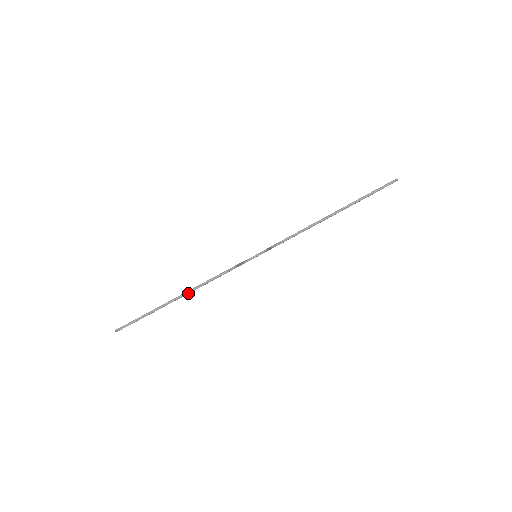
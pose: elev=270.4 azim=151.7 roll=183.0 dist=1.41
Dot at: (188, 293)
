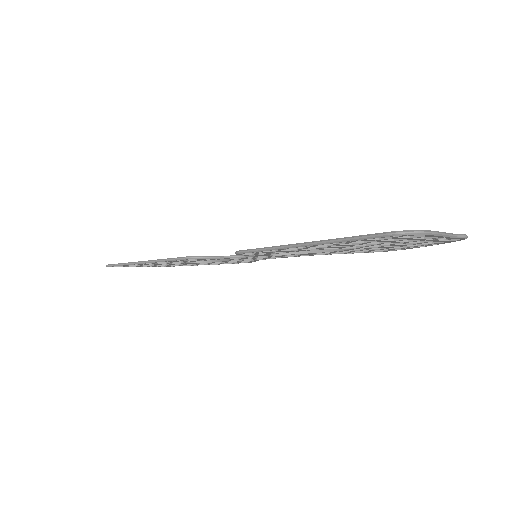
Dot at: (181, 262)
